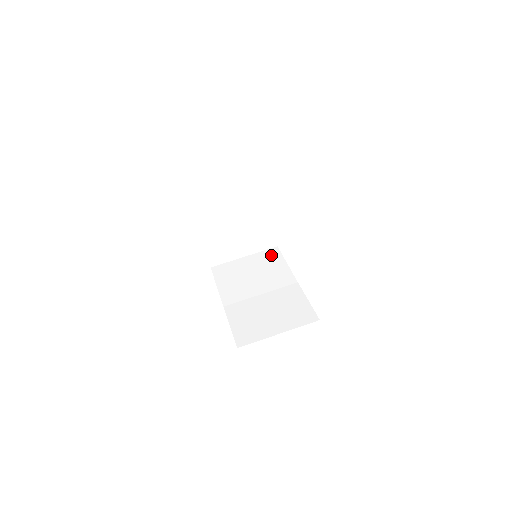
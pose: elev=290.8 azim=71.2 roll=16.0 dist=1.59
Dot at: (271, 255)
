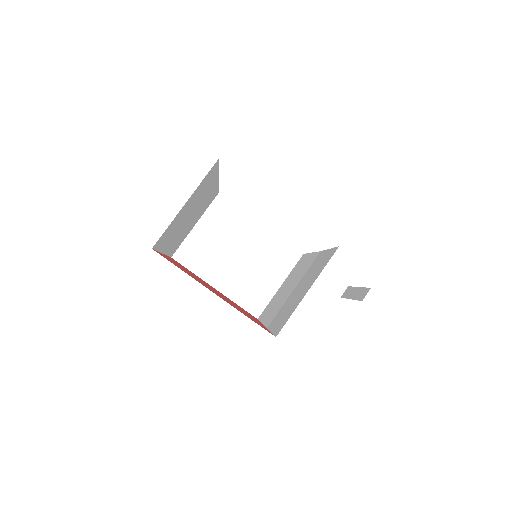
Dot at: (299, 263)
